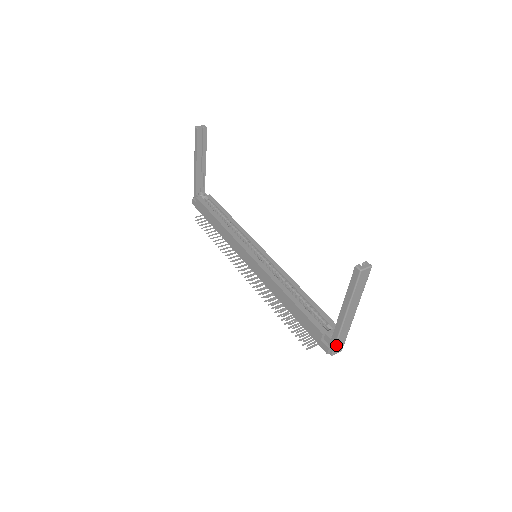
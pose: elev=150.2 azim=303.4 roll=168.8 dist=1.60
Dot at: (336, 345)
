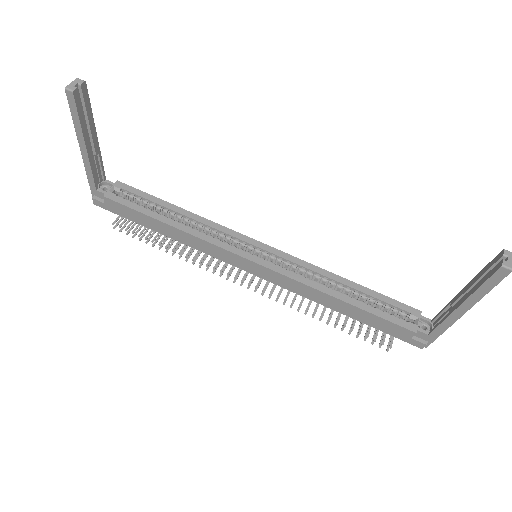
Dot at: (436, 338)
